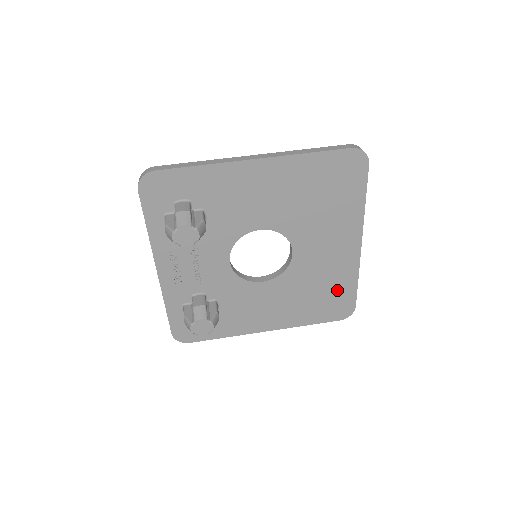
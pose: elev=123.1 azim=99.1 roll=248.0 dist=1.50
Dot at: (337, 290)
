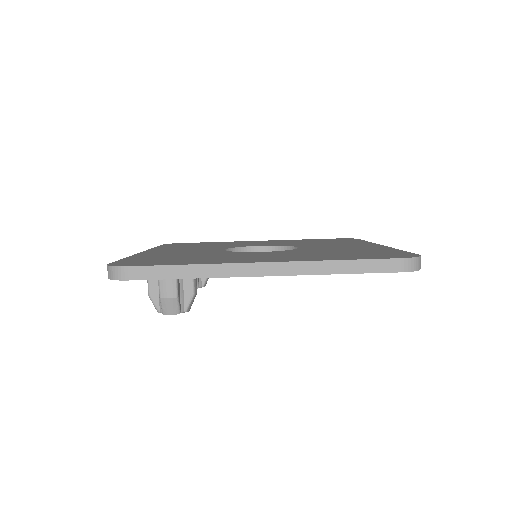
Dot at: occluded
